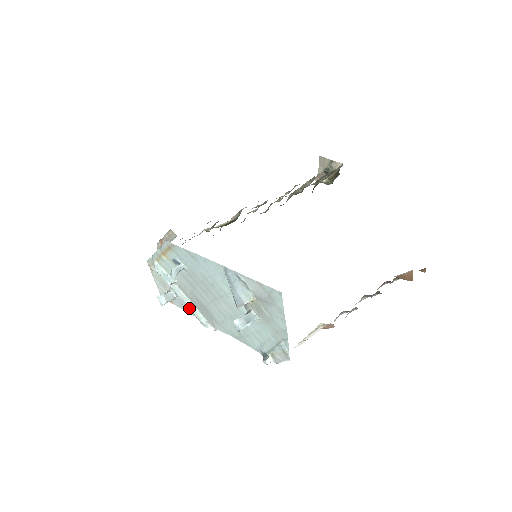
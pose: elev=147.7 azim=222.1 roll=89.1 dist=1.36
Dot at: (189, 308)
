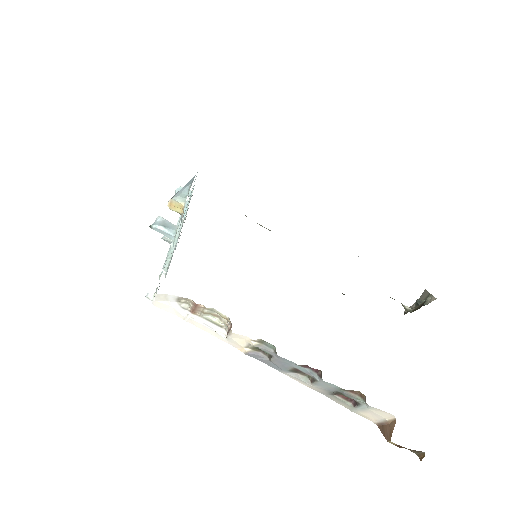
Dot at: (170, 246)
